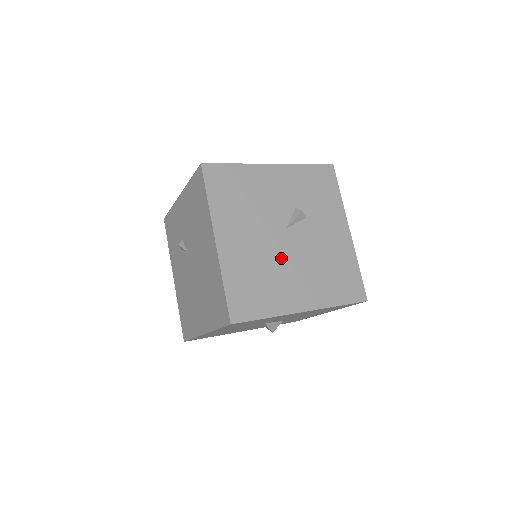
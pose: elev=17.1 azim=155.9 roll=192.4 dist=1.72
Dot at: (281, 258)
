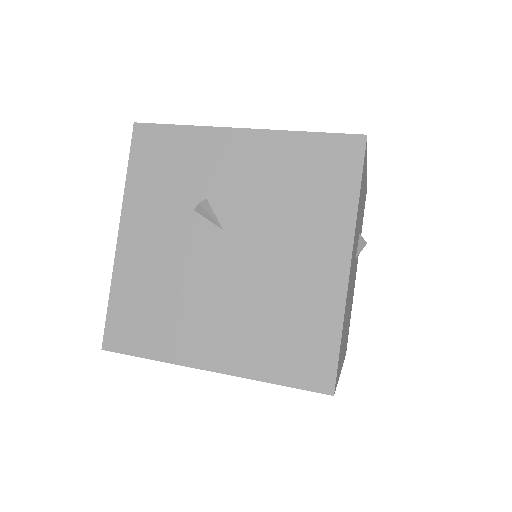
Dot at: occluded
